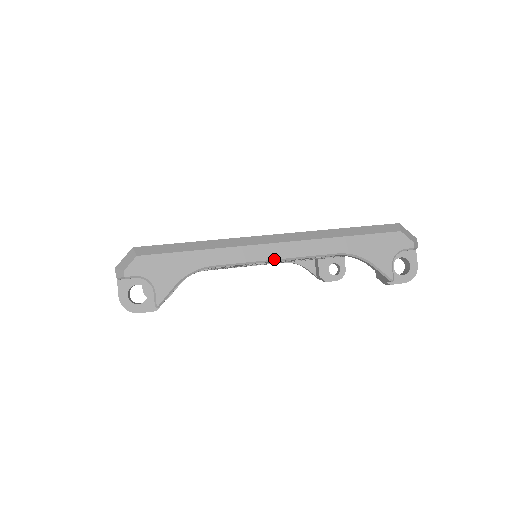
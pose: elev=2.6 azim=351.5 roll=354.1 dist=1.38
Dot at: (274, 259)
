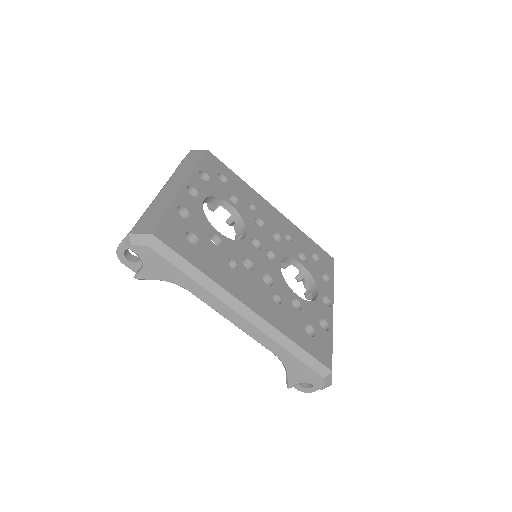
Dot at: (232, 322)
